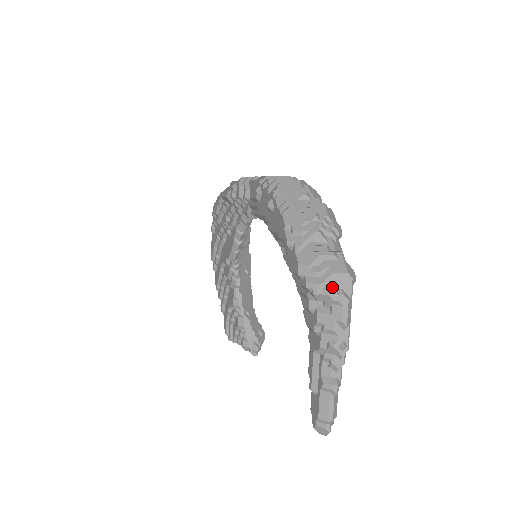
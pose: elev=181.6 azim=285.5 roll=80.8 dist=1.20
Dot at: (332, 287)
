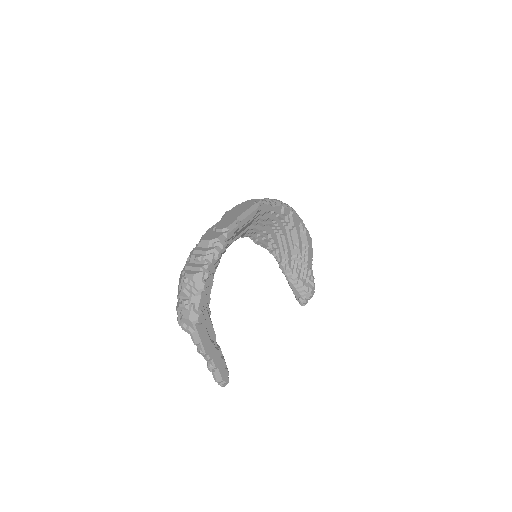
Dot at: (183, 325)
